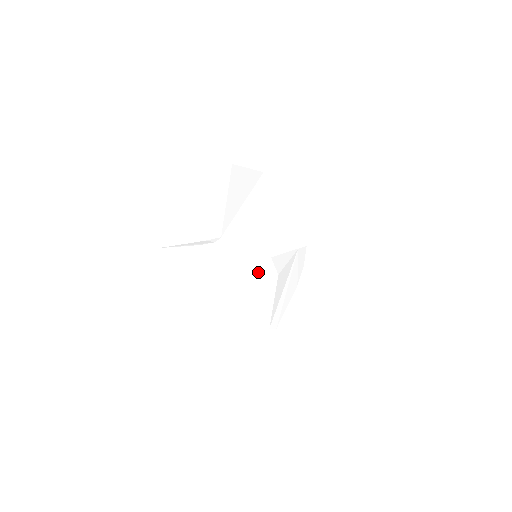
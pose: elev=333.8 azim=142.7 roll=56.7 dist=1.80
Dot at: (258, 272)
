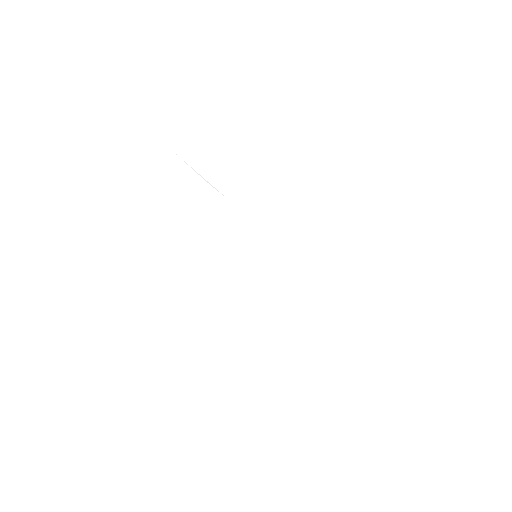
Dot at: (243, 275)
